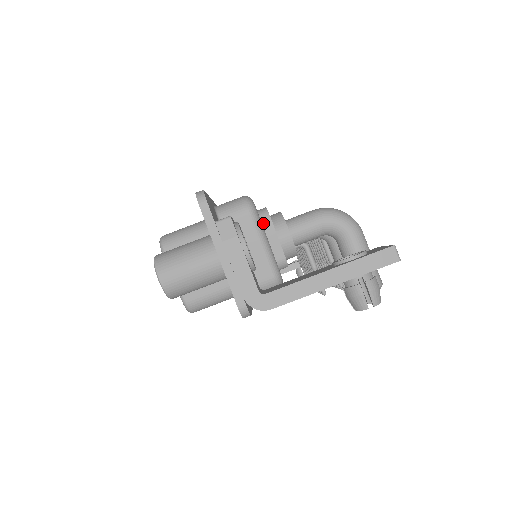
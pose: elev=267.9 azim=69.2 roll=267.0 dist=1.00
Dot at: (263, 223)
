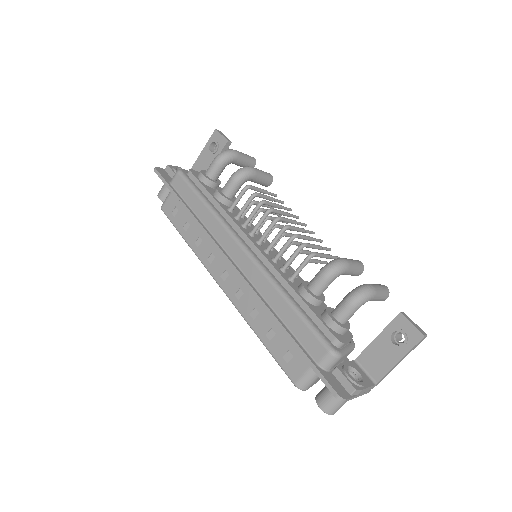
Dot at: occluded
